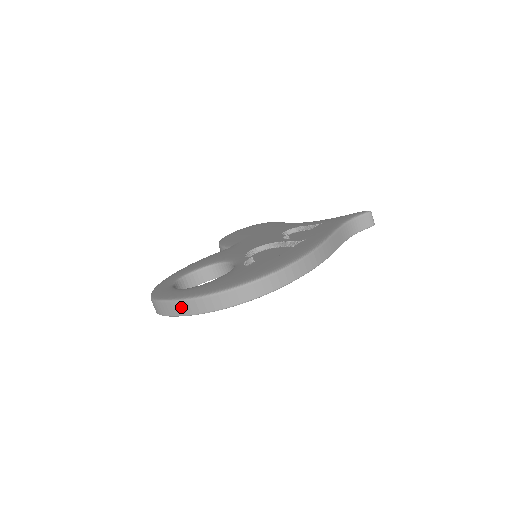
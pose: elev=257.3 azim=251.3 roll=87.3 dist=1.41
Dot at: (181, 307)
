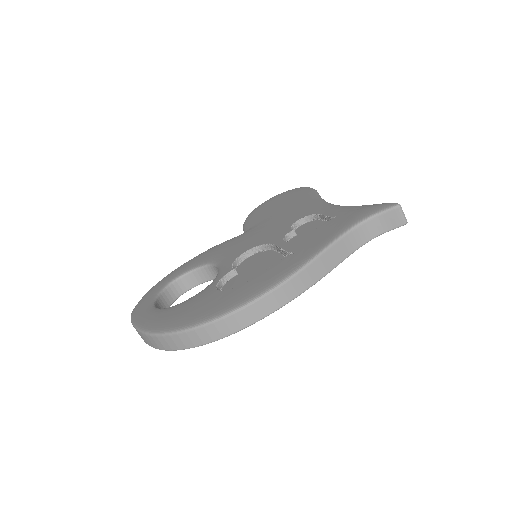
Dot at: (141, 336)
